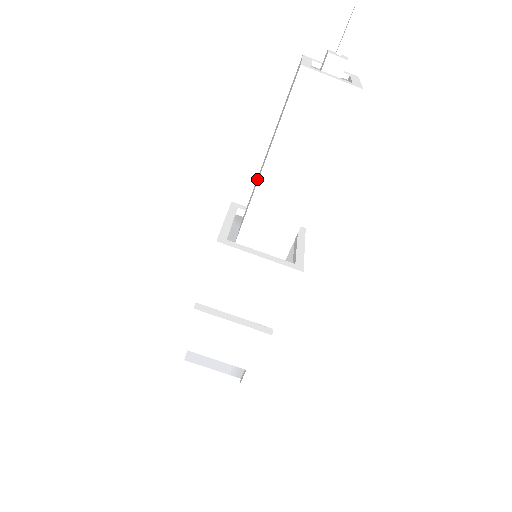
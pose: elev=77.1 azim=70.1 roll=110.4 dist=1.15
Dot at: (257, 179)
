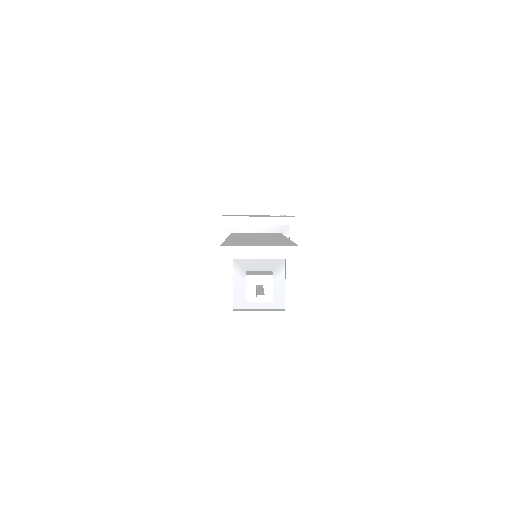
Dot at: occluded
